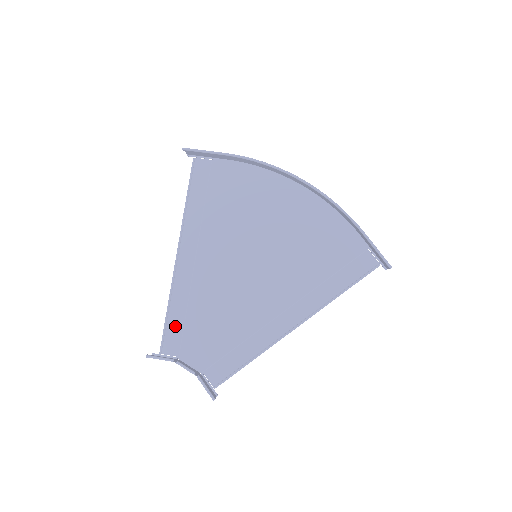
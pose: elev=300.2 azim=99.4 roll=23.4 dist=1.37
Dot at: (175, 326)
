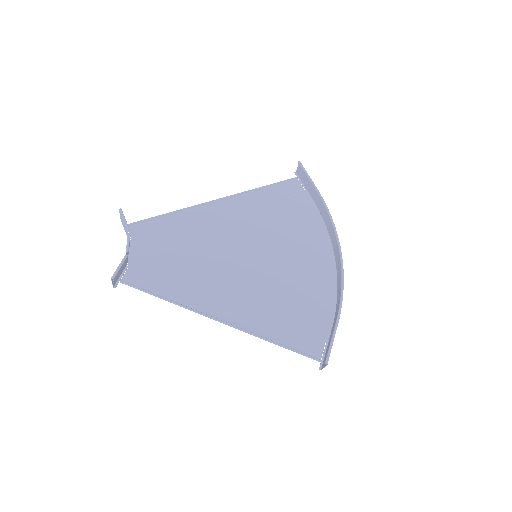
Dot at: (157, 225)
